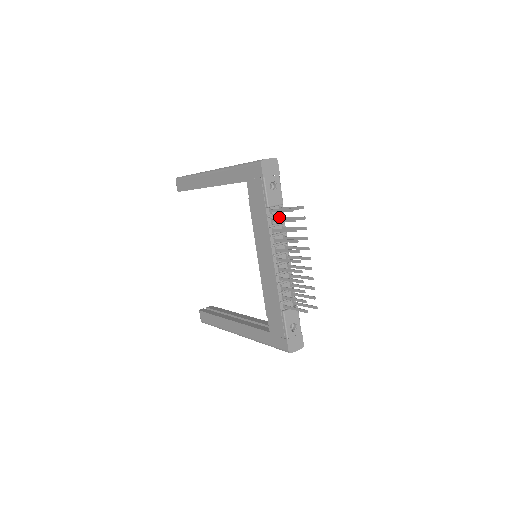
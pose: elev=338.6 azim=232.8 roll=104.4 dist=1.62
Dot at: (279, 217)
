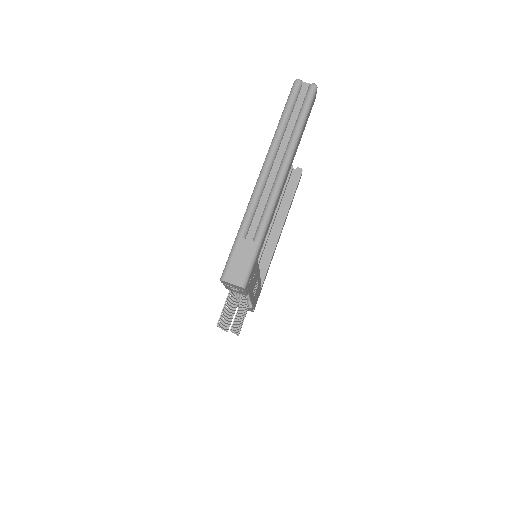
Dot at: occluded
